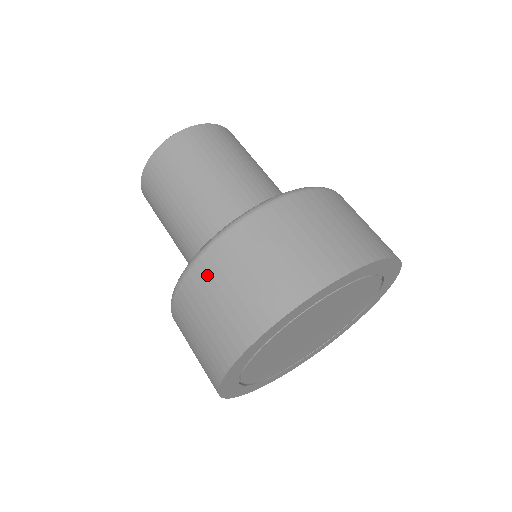
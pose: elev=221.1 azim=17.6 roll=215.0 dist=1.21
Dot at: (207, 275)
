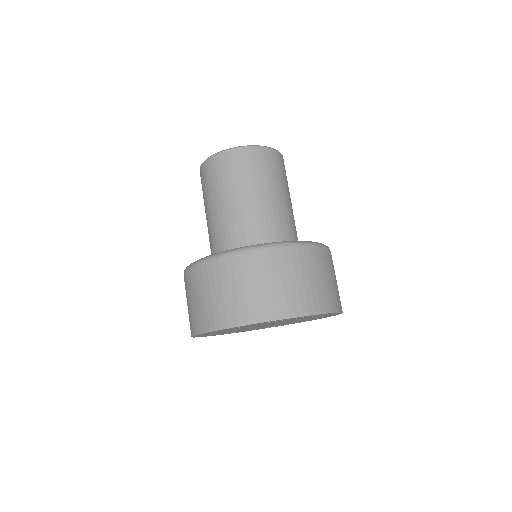
Dot at: (269, 262)
